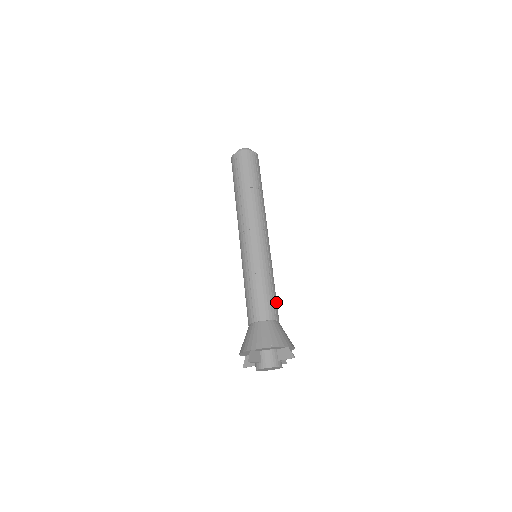
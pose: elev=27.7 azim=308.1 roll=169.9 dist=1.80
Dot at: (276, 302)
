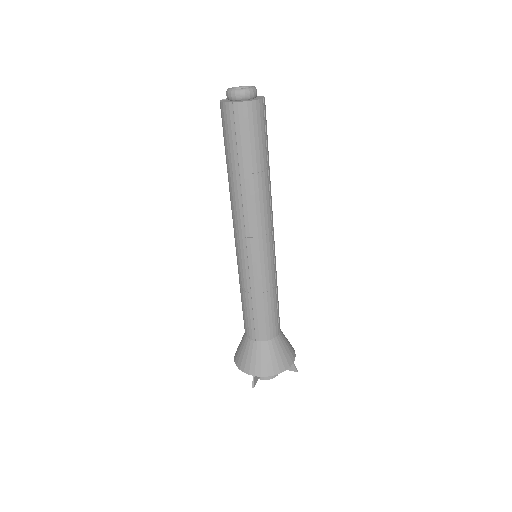
Dot at: occluded
